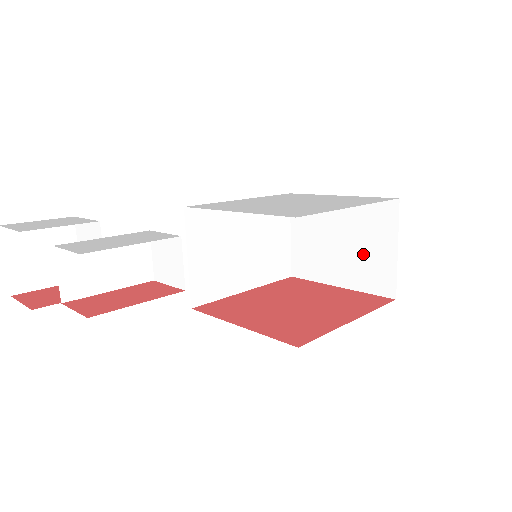
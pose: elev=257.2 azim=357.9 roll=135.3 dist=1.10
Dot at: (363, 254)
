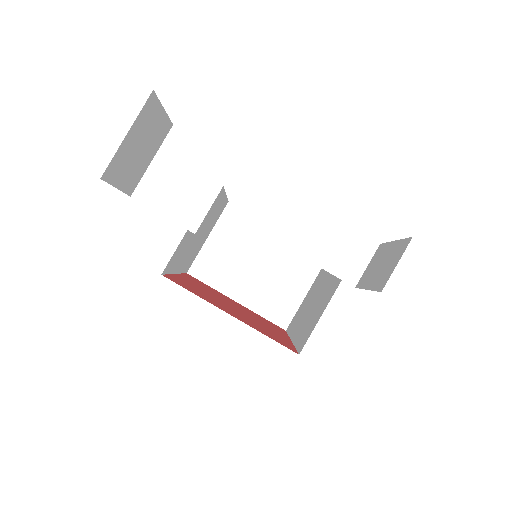
Dot at: (275, 285)
